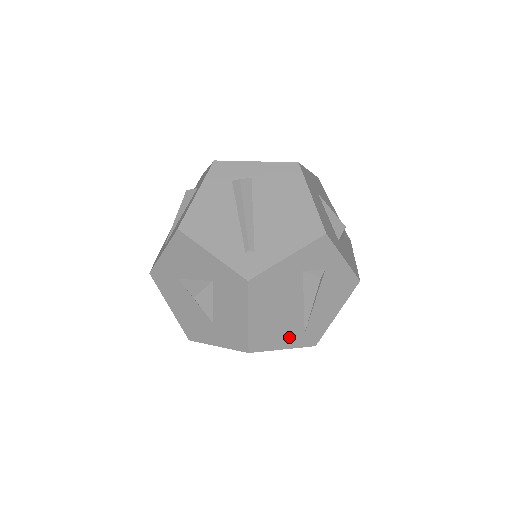
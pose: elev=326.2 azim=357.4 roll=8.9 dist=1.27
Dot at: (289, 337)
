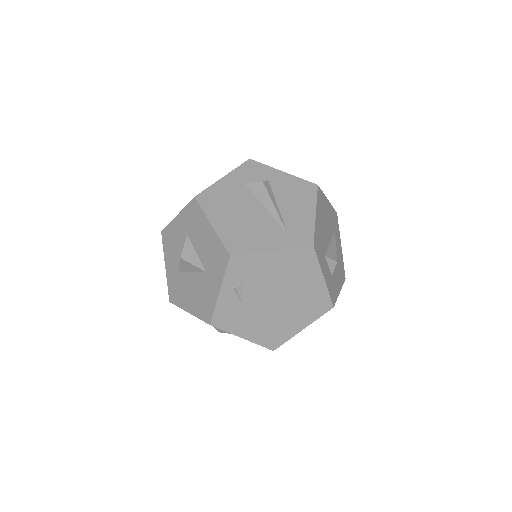
Dot at: (271, 239)
